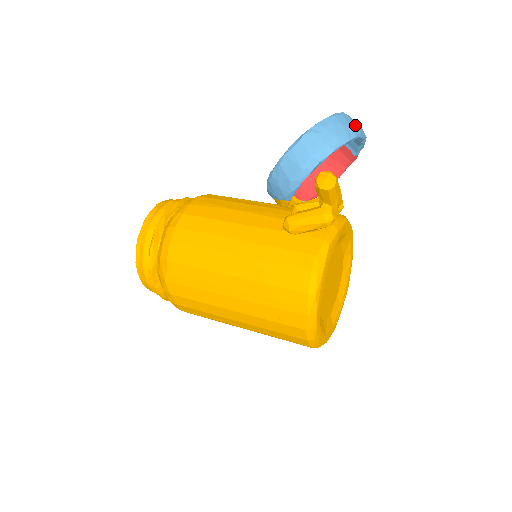
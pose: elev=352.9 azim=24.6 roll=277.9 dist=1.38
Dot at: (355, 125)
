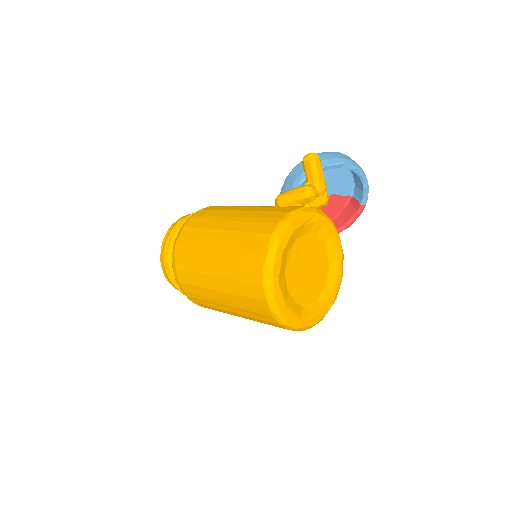
Dot at: (356, 163)
